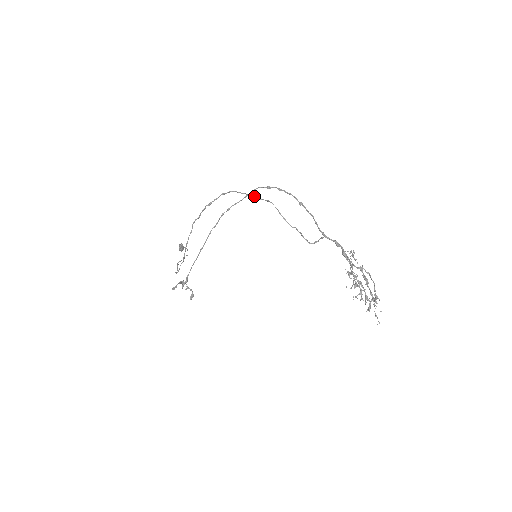
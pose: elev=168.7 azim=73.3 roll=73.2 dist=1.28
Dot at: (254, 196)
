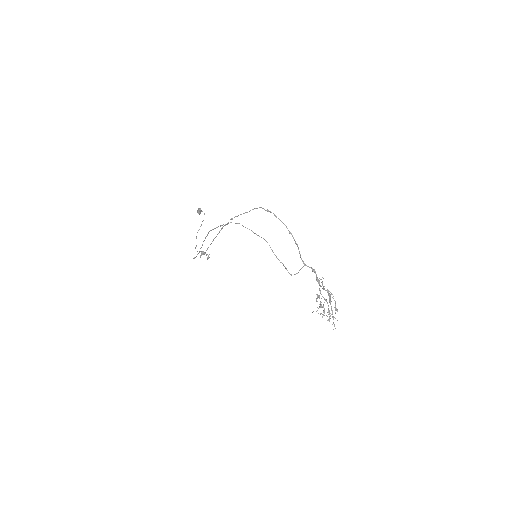
Dot at: occluded
